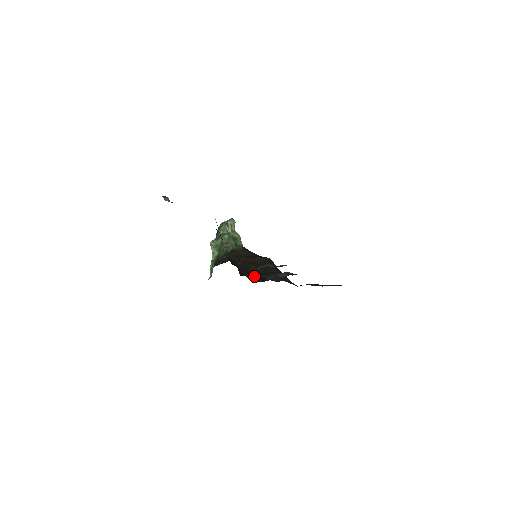
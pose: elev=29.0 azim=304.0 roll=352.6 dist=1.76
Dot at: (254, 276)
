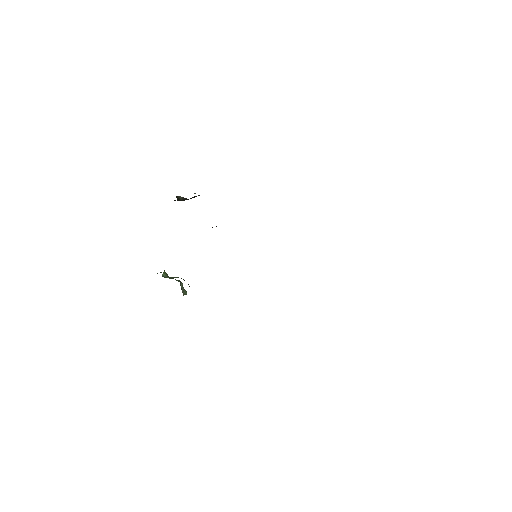
Dot at: occluded
